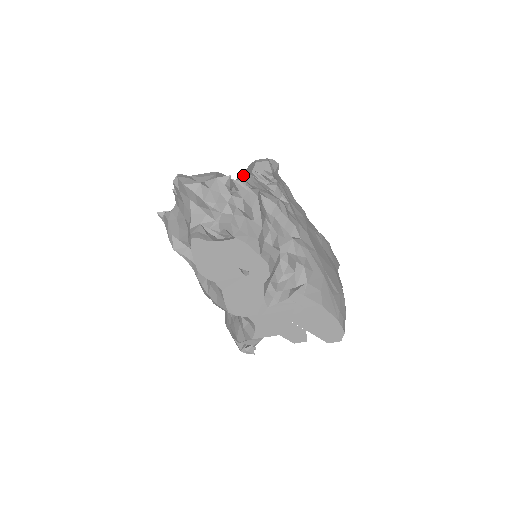
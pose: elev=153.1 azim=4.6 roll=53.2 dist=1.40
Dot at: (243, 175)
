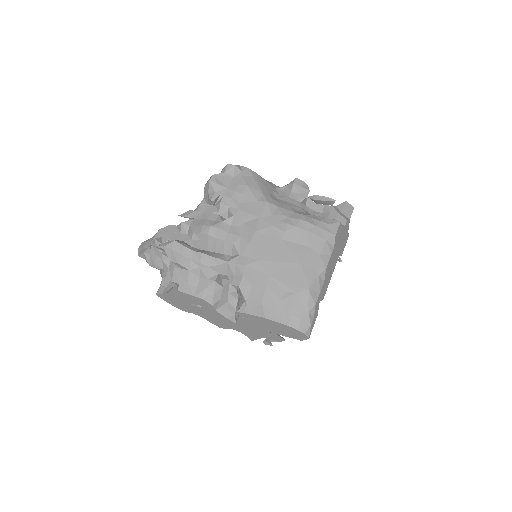
Dot at: occluded
